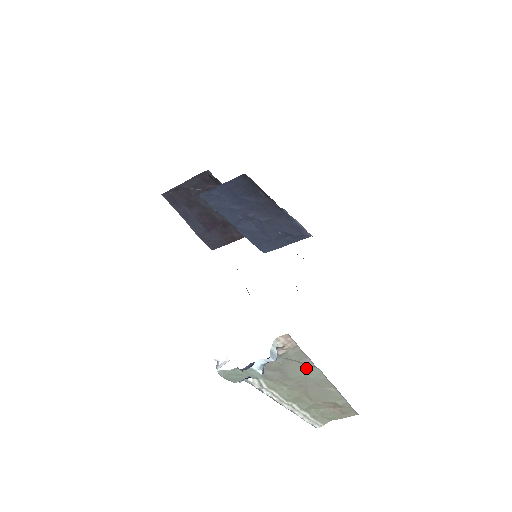
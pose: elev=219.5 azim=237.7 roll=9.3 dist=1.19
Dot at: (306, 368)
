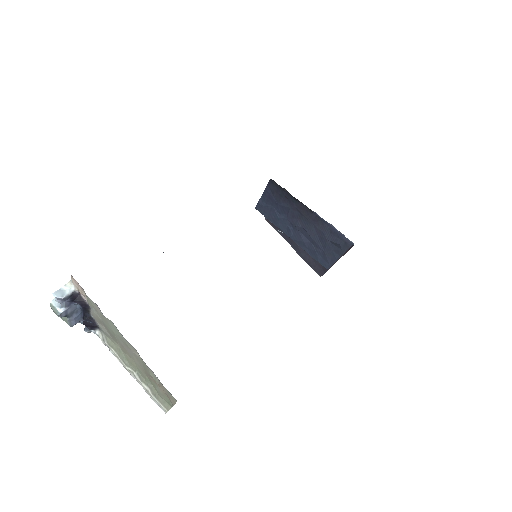
Dot at: (108, 321)
